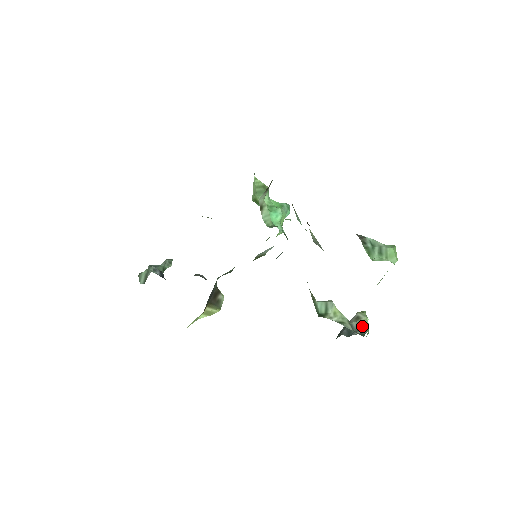
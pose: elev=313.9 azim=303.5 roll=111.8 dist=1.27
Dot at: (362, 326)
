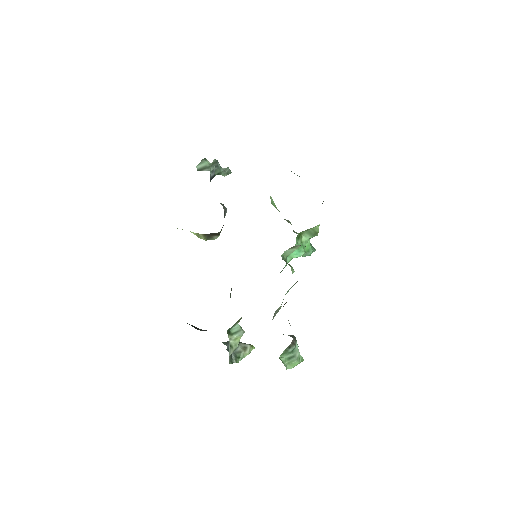
Dot at: (239, 356)
